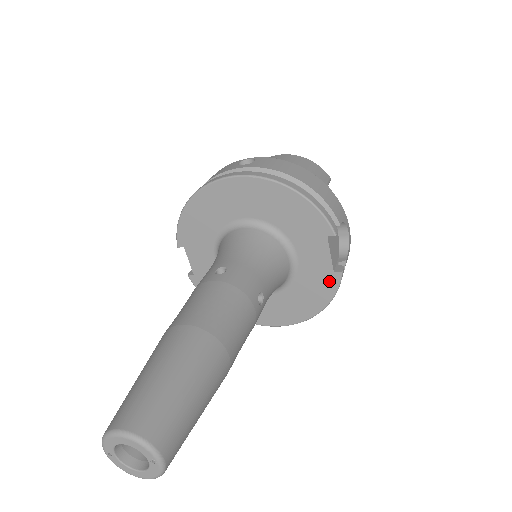
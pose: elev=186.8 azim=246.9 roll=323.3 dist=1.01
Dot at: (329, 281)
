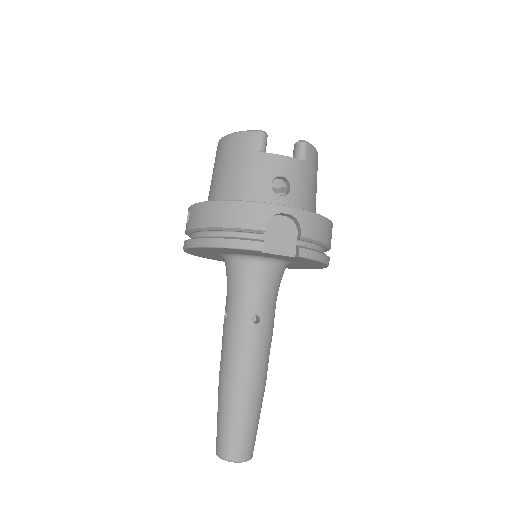
Dot at: (302, 259)
